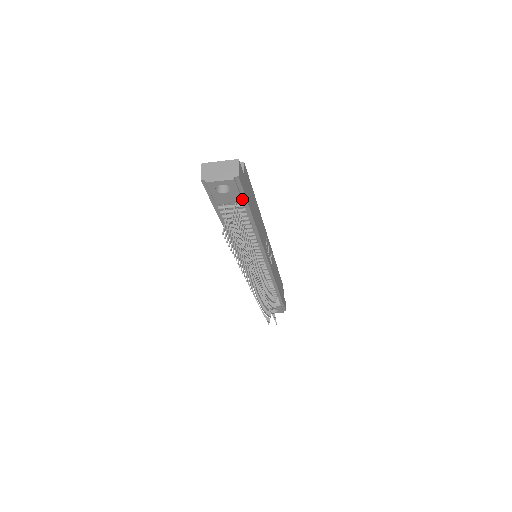
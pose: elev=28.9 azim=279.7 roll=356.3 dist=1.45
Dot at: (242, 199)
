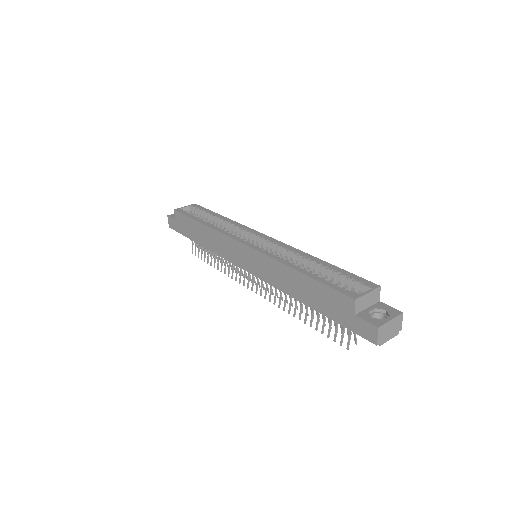
Dot at: occluded
